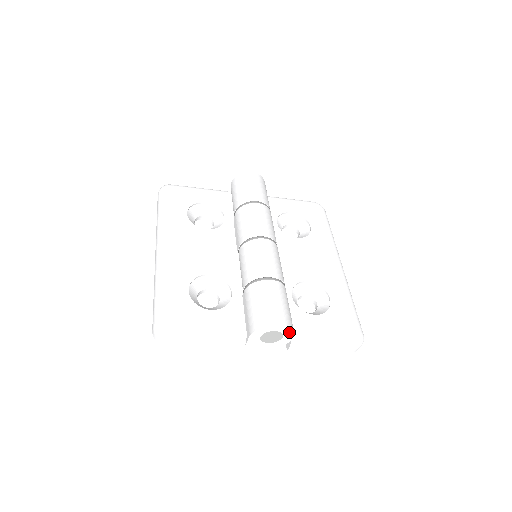
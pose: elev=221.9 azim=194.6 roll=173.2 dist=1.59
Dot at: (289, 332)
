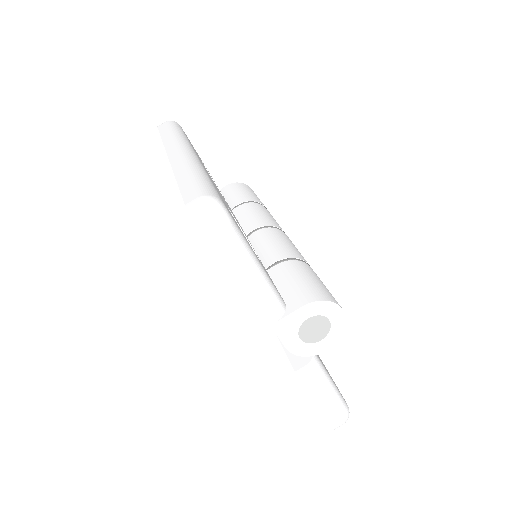
Dot at: (335, 336)
